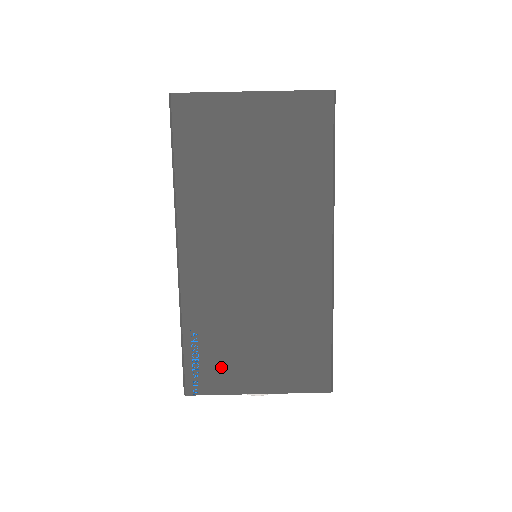
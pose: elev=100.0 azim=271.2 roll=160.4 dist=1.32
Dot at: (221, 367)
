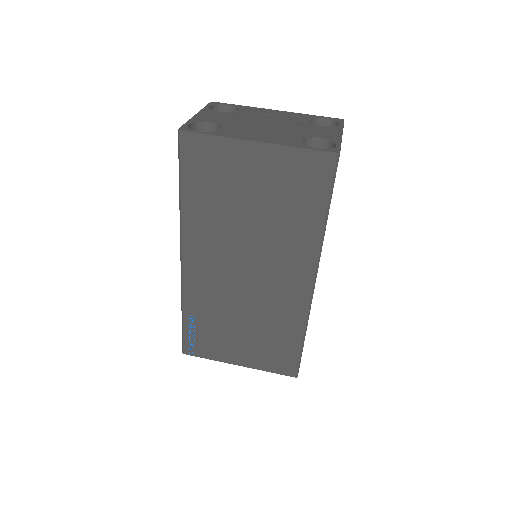
Dot at: (211, 343)
